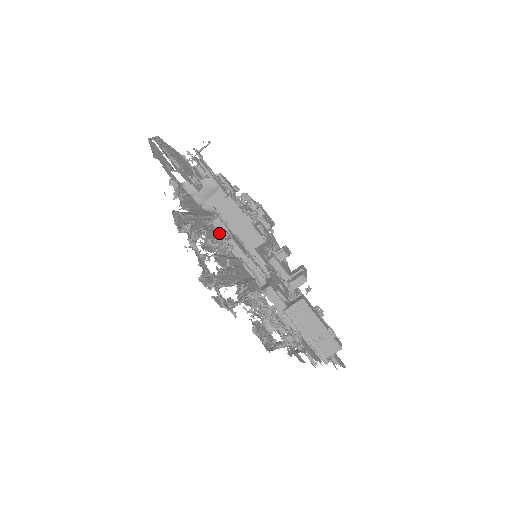
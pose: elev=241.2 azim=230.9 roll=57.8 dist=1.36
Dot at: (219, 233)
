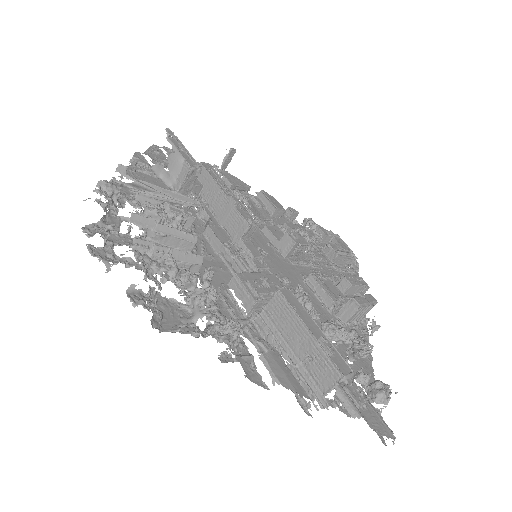
Dot at: (170, 205)
